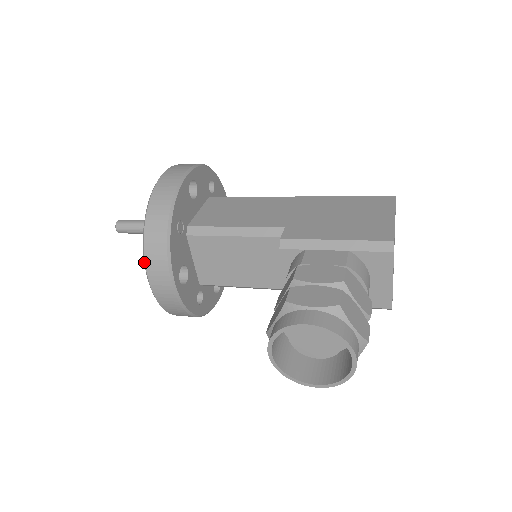
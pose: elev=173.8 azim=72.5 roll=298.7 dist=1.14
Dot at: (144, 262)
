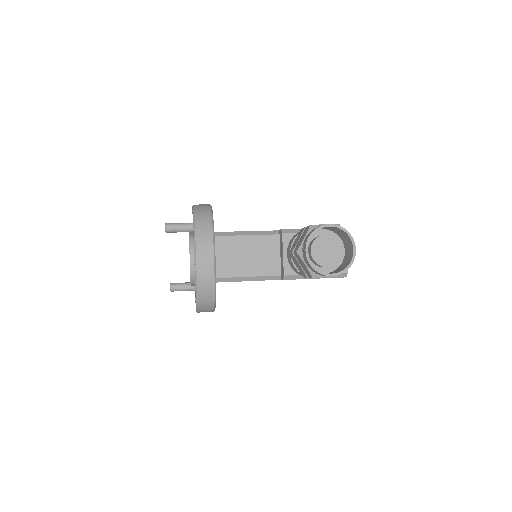
Dot at: (194, 238)
